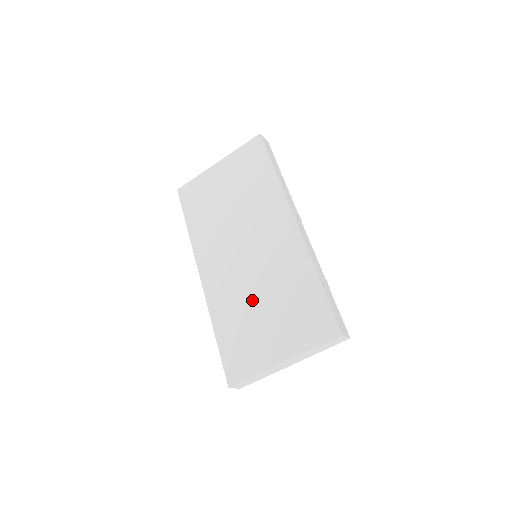
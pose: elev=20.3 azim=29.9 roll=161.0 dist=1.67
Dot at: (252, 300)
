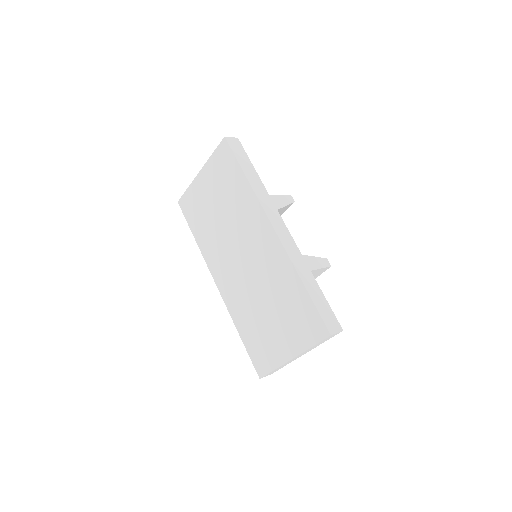
Dot at: (258, 305)
